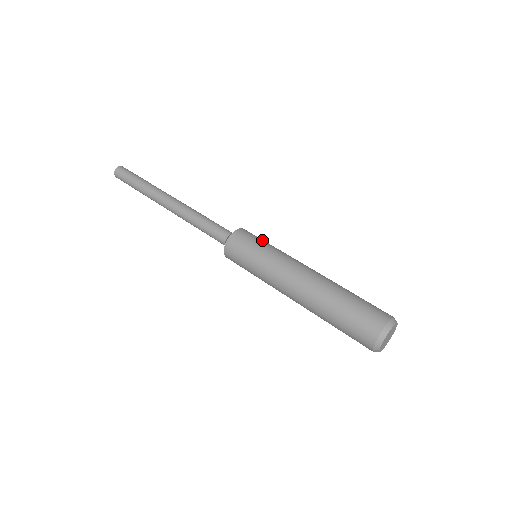
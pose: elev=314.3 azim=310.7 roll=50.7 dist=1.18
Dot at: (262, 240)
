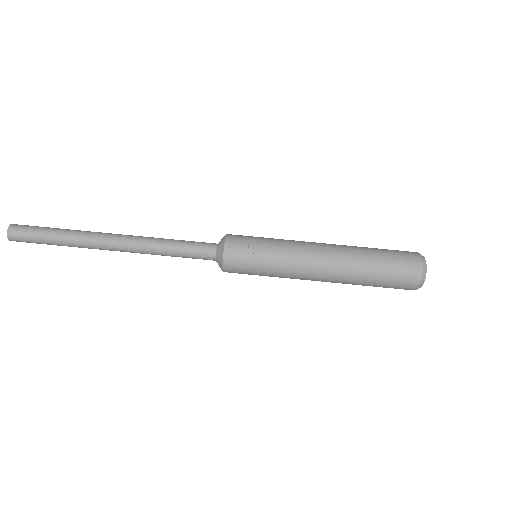
Dot at: (254, 261)
